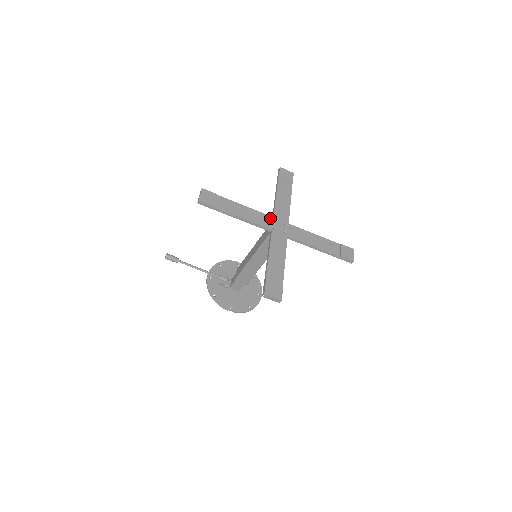
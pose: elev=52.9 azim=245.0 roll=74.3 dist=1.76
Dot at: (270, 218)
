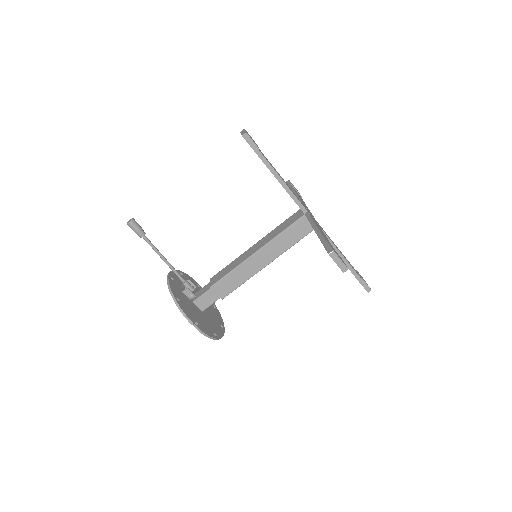
Dot at: occluded
